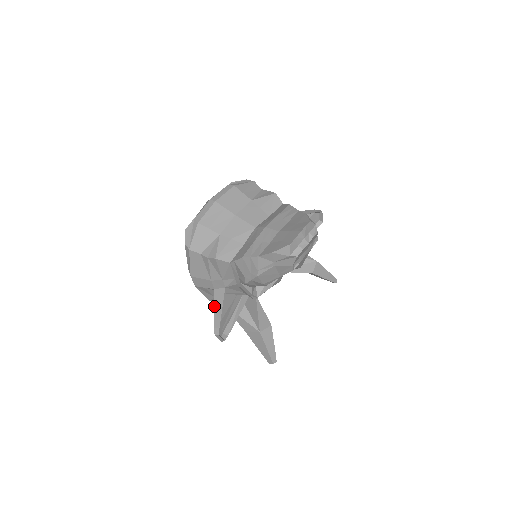
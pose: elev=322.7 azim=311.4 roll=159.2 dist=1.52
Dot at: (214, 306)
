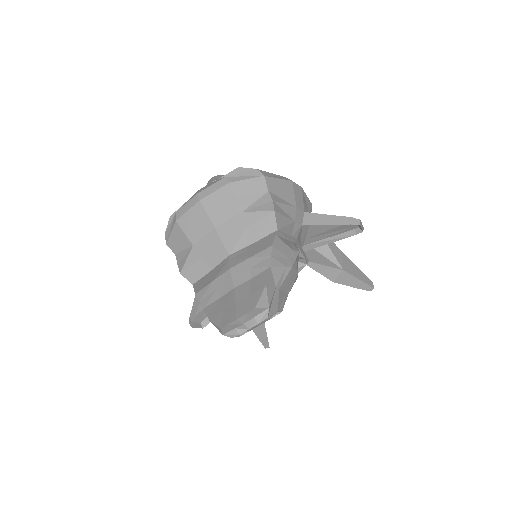
Dot at: occluded
